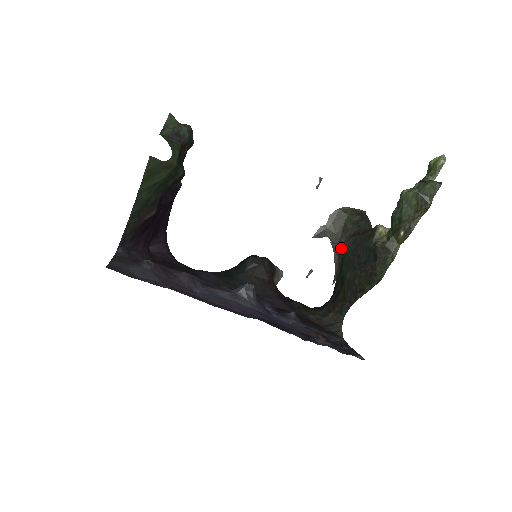
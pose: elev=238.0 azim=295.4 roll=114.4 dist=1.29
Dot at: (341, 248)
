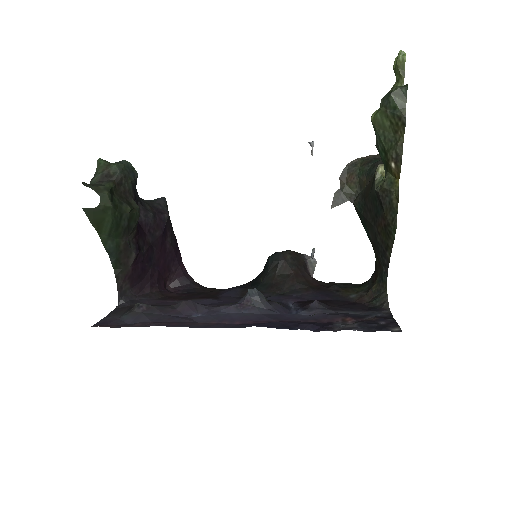
Dot at: occluded
